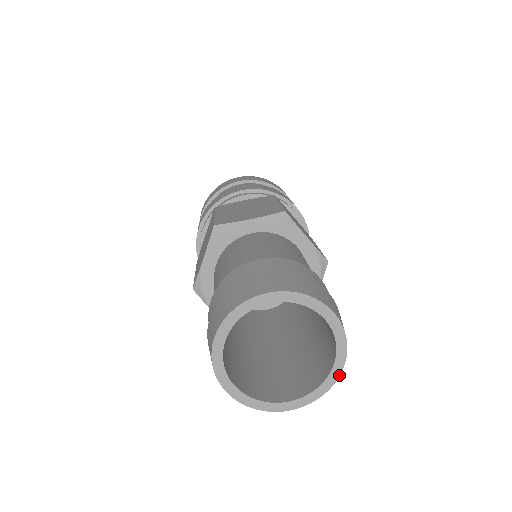
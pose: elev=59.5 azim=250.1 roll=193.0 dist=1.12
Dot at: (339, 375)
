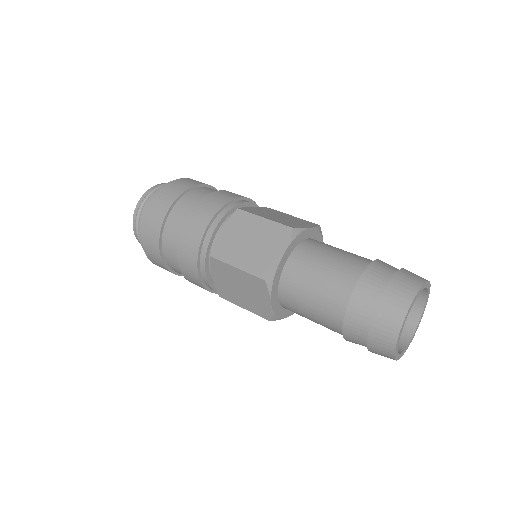
Dot at: occluded
